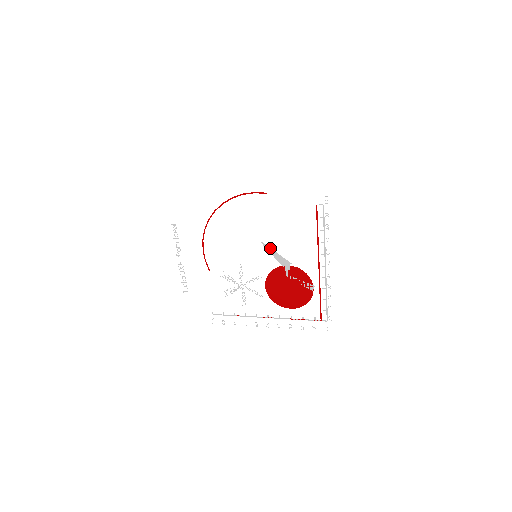
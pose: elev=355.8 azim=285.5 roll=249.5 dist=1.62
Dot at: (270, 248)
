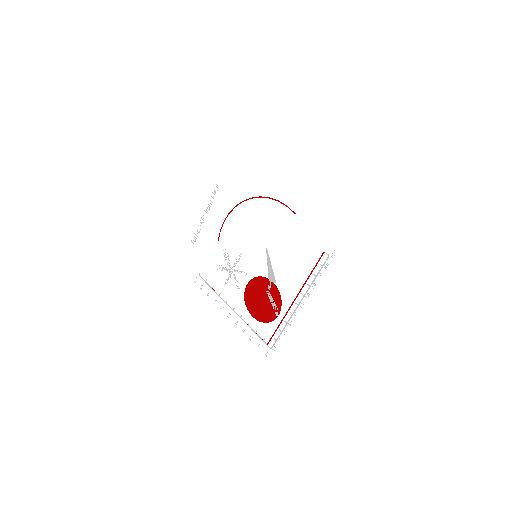
Dot at: (269, 258)
